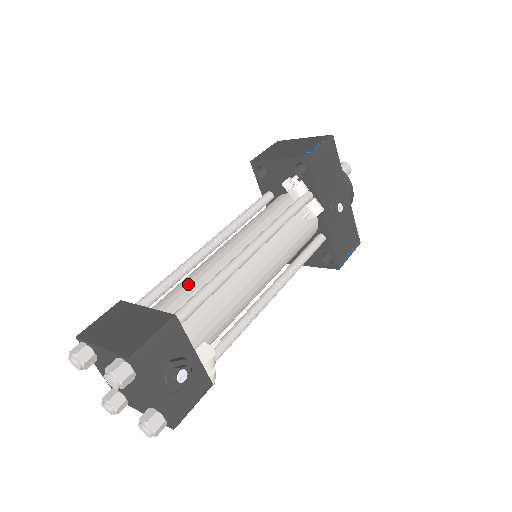
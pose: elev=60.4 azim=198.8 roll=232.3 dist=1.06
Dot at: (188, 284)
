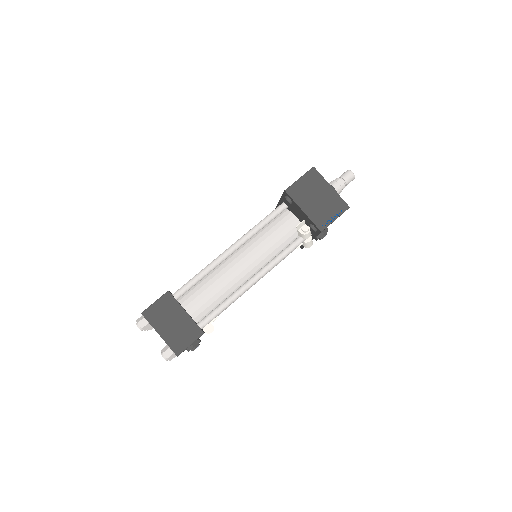
Dot at: (212, 293)
